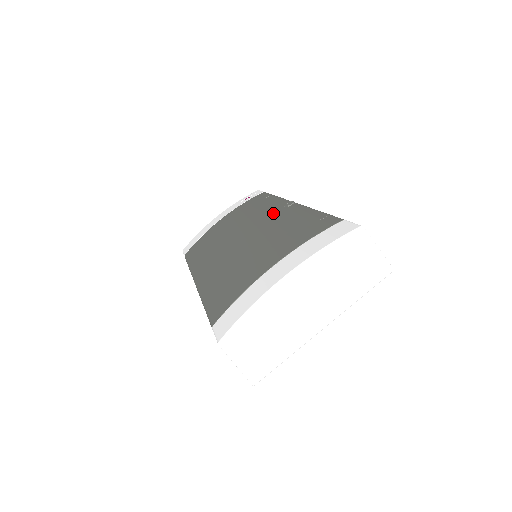
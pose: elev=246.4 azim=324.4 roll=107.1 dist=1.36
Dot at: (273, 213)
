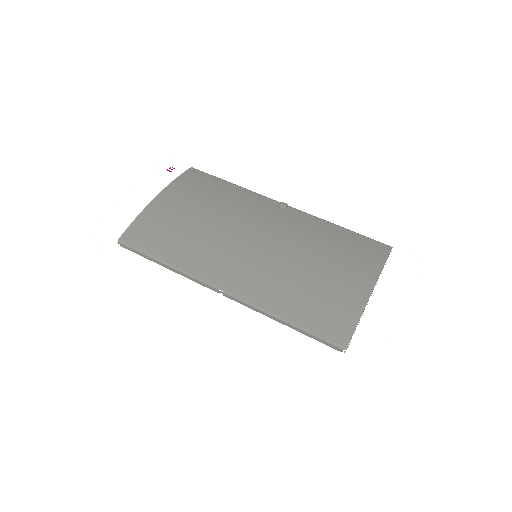
Dot at: (275, 215)
